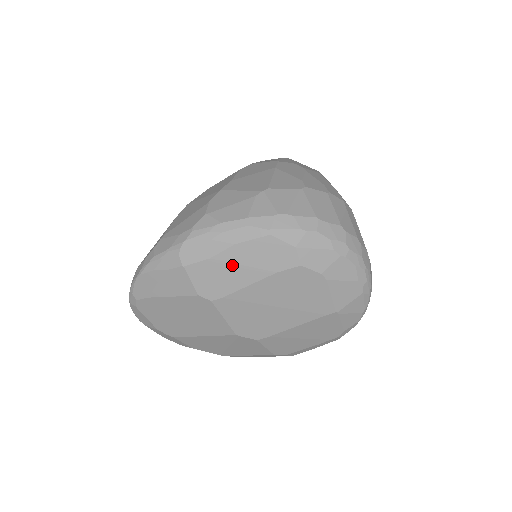
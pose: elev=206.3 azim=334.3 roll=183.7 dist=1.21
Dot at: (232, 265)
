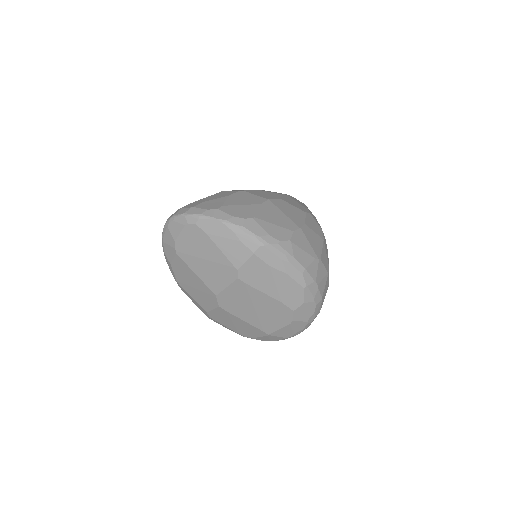
Dot at: (272, 279)
